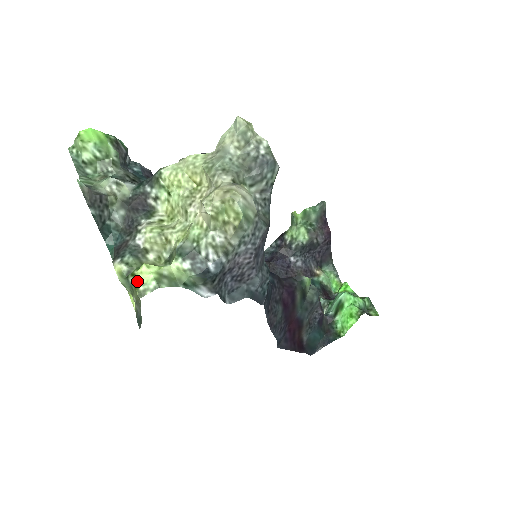
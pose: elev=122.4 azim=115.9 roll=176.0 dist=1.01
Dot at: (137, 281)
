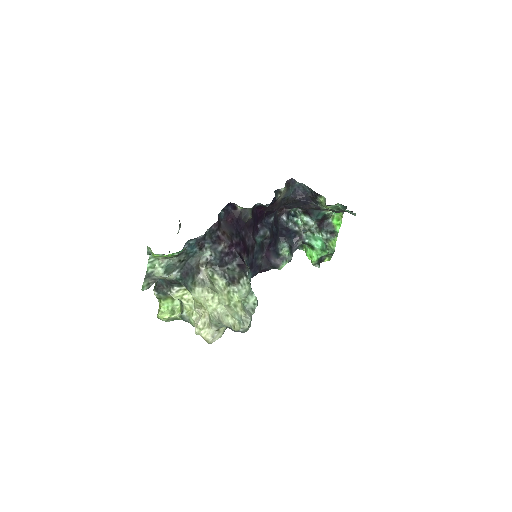
Dot at: (158, 316)
